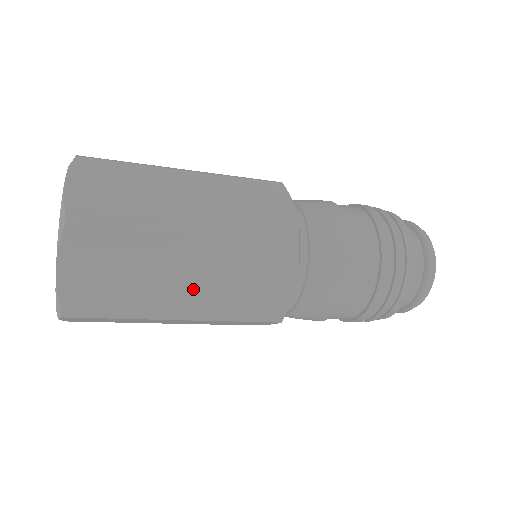
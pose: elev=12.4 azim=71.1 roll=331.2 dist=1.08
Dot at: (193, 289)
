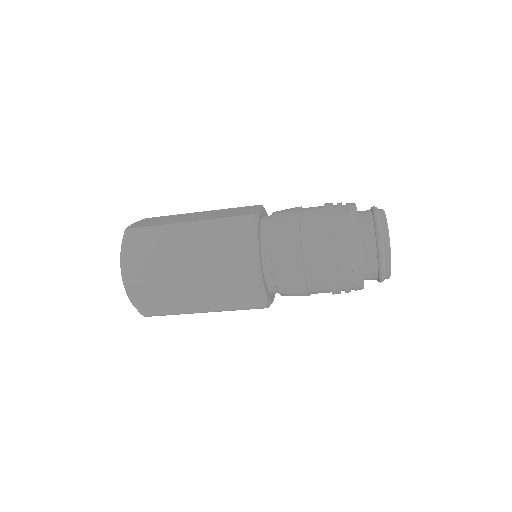
Dot at: (192, 257)
